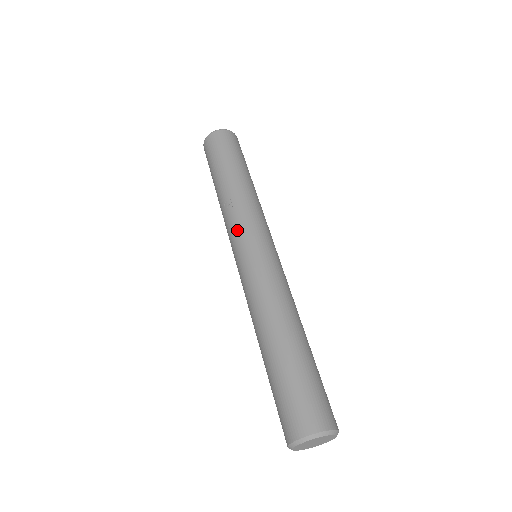
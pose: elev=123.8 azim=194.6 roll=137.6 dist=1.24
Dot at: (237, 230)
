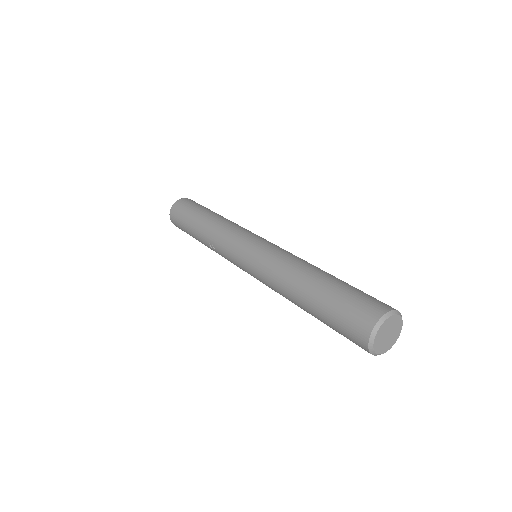
Dot at: (228, 255)
